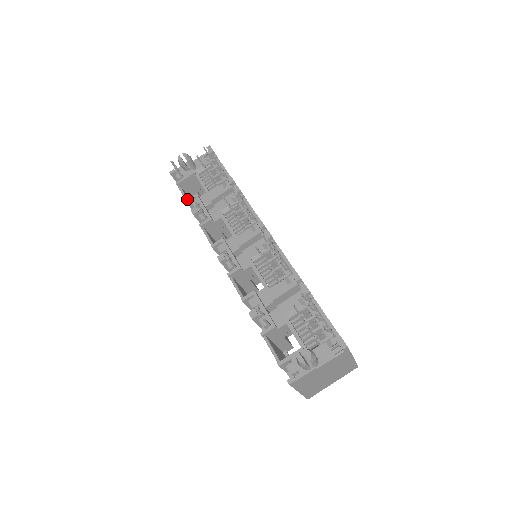
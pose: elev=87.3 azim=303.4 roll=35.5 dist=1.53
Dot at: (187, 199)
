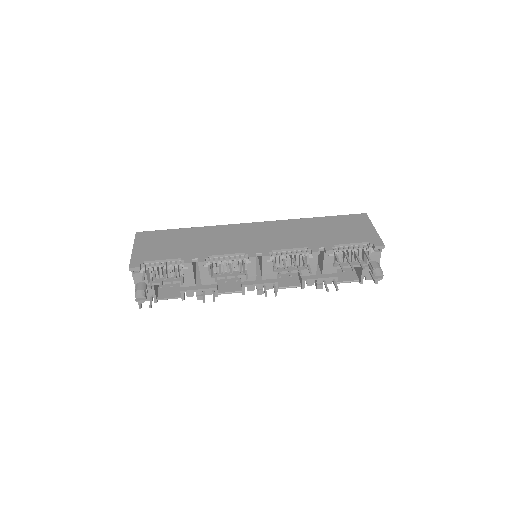
Dot at: occluded
